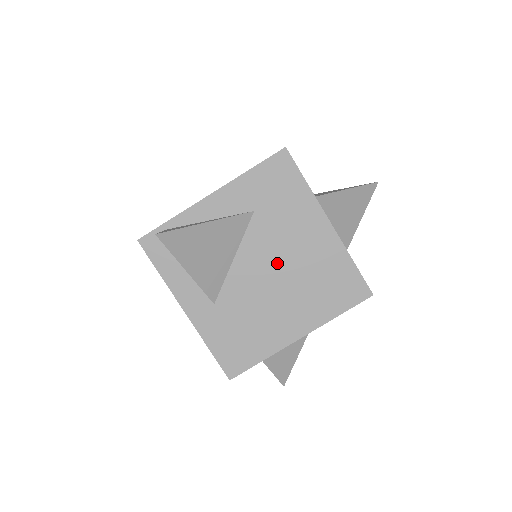
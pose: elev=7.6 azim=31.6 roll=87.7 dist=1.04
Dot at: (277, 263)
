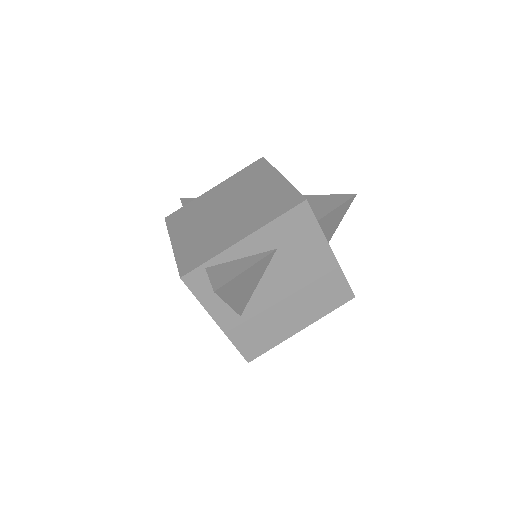
Dot at: (290, 284)
